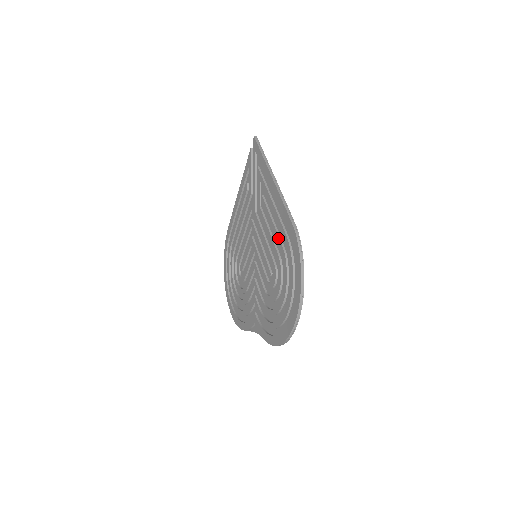
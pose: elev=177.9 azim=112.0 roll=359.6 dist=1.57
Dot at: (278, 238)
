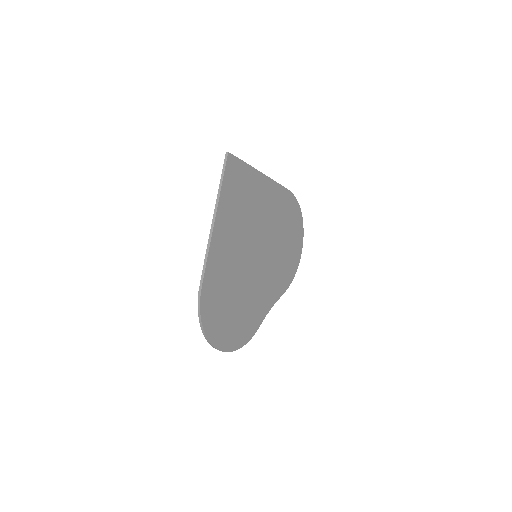
Dot at: (219, 278)
